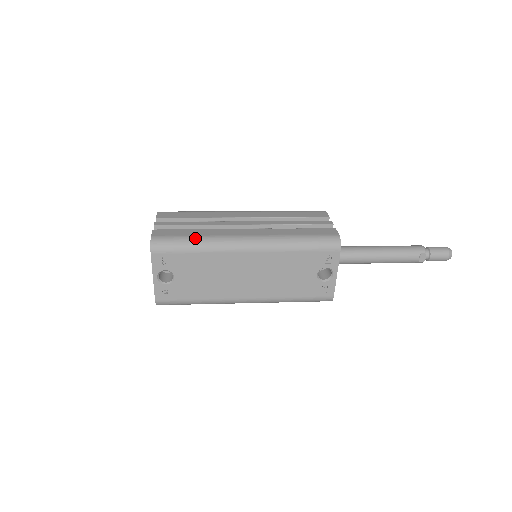
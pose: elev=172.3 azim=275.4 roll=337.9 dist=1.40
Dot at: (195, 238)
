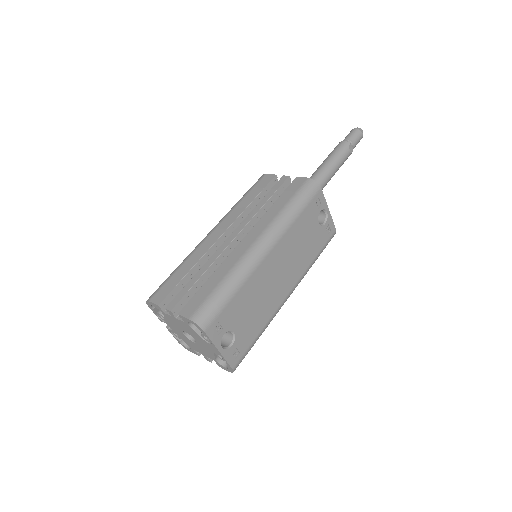
Dot at: (224, 283)
